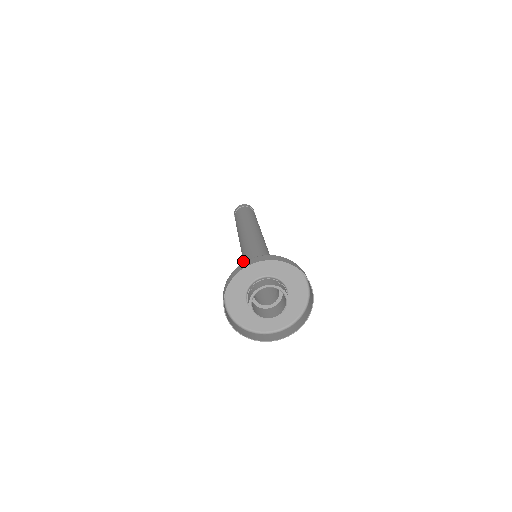
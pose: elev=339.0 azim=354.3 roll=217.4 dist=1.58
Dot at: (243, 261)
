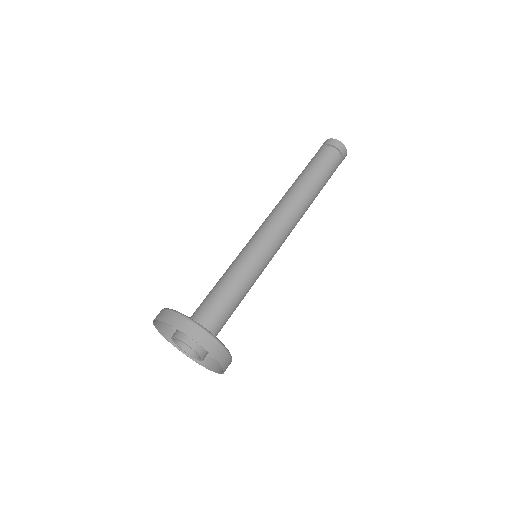
Dot at: occluded
